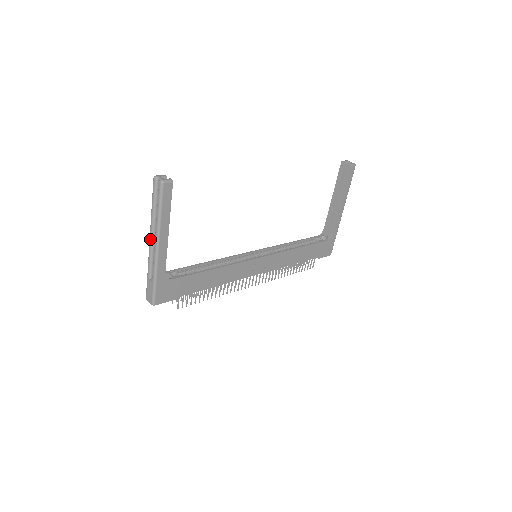
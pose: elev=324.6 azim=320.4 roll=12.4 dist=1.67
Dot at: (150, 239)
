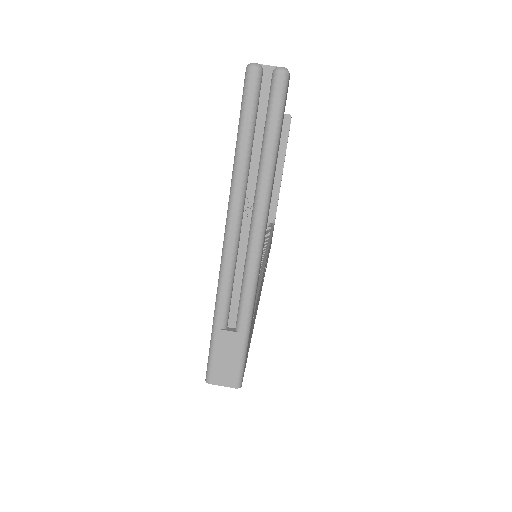
Dot at: (232, 230)
